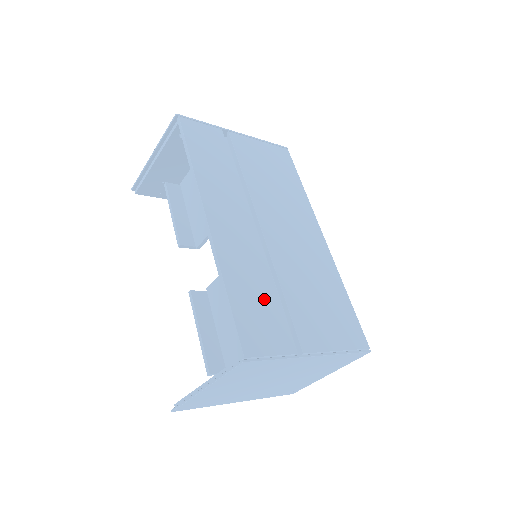
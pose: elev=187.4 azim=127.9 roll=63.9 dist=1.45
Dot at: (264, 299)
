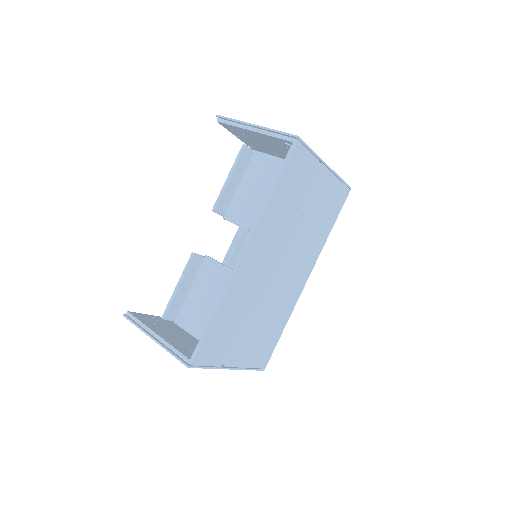
Dot at: (232, 325)
